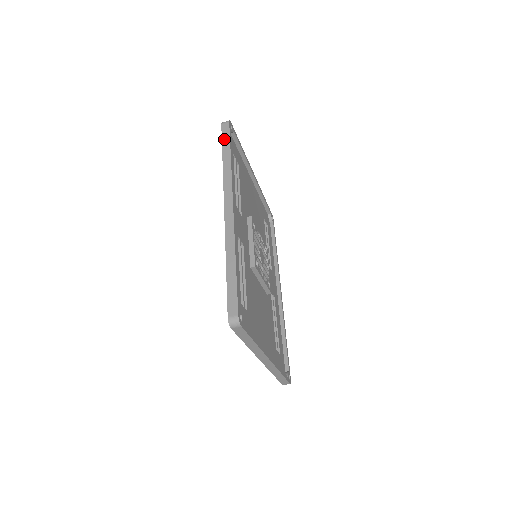
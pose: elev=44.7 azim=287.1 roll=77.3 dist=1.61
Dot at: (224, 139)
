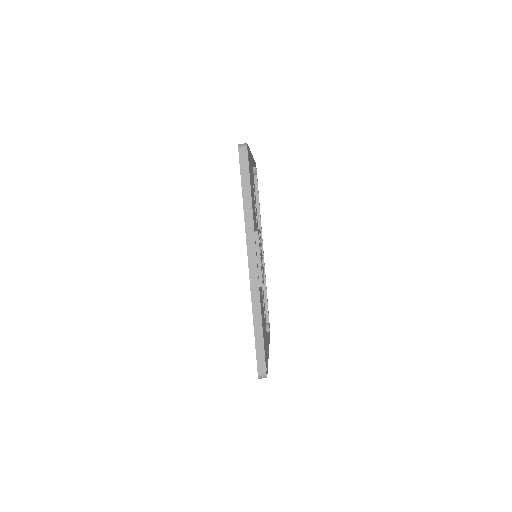
Dot at: (243, 175)
